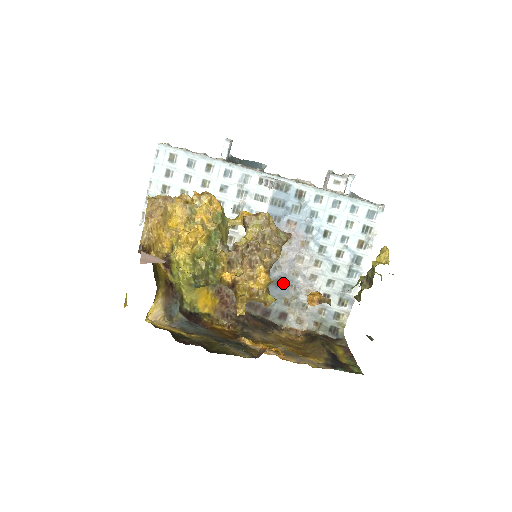
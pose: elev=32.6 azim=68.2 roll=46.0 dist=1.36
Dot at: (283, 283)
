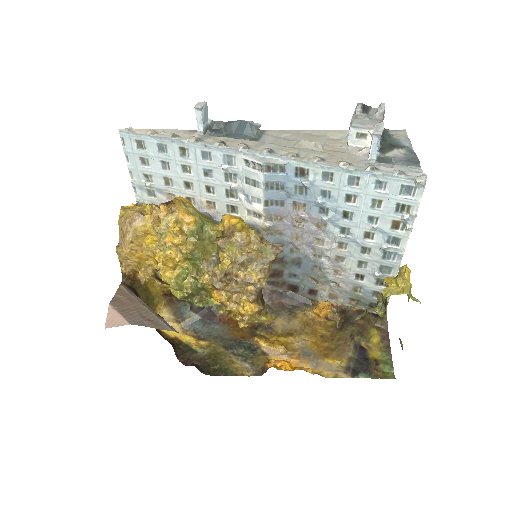
Dot at: (305, 264)
